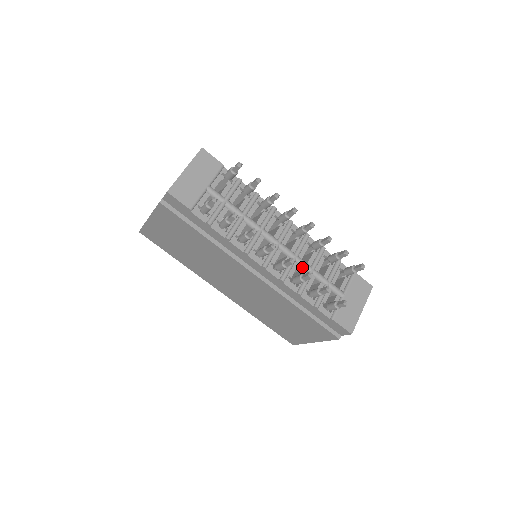
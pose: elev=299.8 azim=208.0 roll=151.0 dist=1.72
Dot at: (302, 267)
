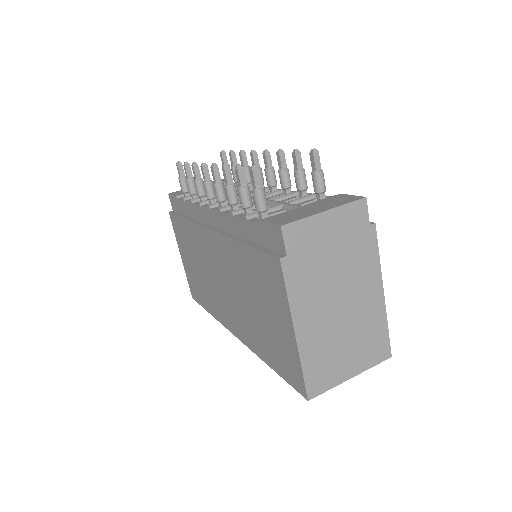
Dot at: occluded
